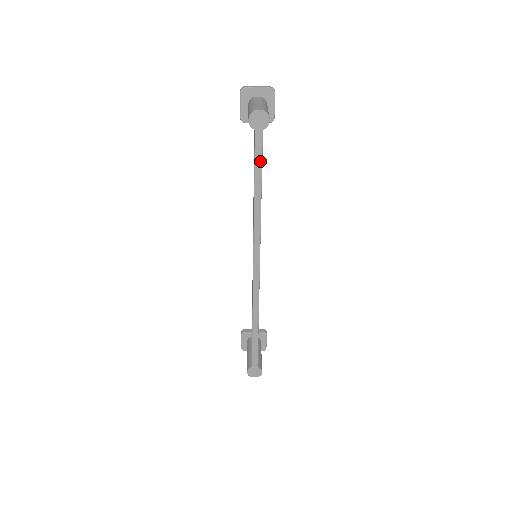
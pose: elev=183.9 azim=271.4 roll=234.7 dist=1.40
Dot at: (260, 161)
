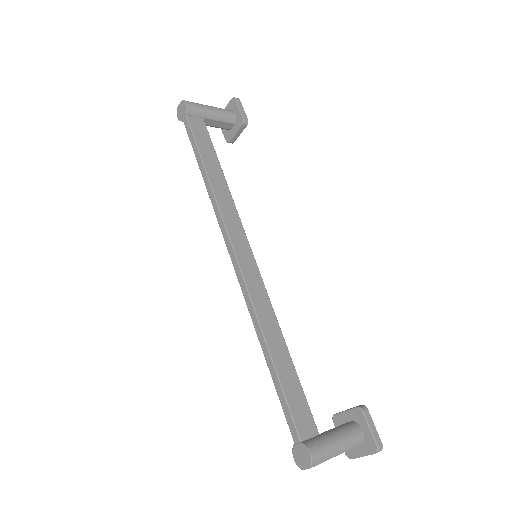
Dot at: (194, 141)
